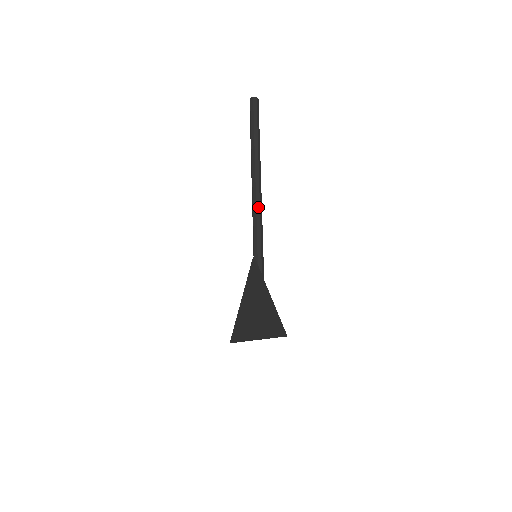
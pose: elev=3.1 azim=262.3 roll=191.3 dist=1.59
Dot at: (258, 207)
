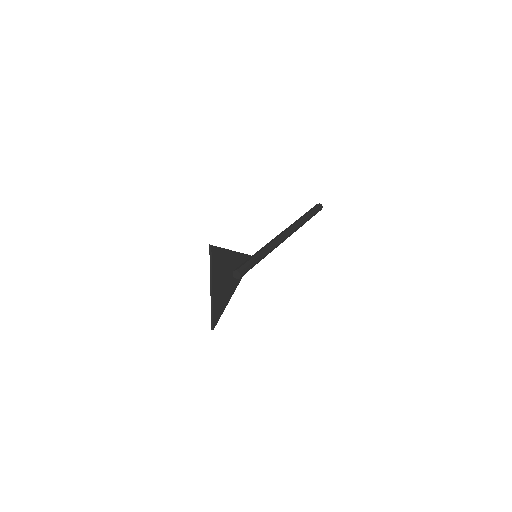
Dot at: (278, 236)
